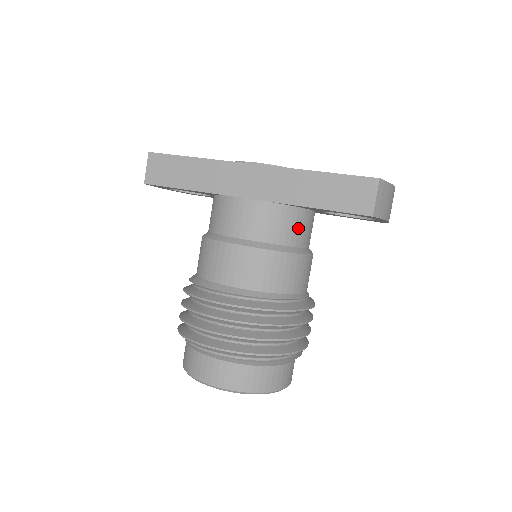
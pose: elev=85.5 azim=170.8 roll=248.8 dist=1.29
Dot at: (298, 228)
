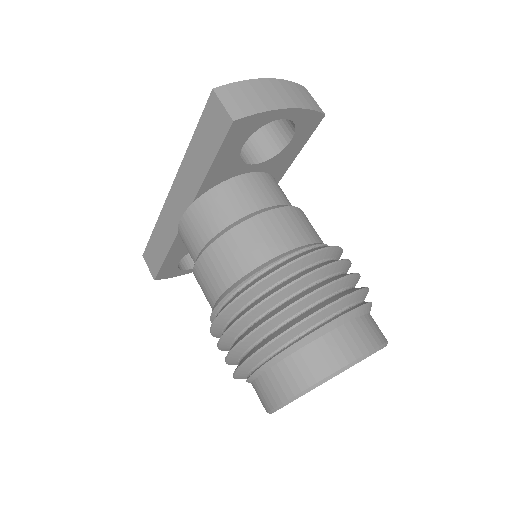
Dot at: (236, 199)
